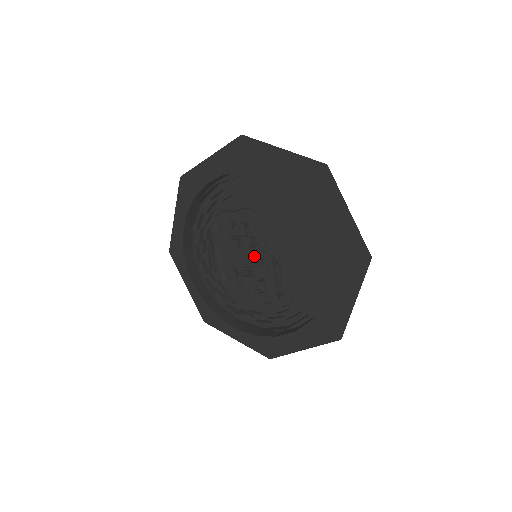
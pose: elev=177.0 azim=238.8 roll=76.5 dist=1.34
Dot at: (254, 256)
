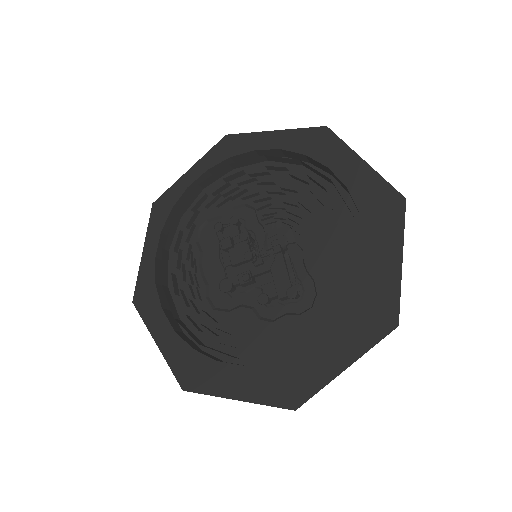
Dot at: (254, 253)
